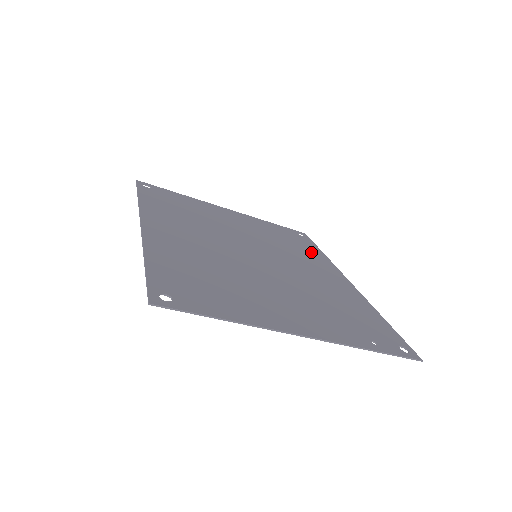
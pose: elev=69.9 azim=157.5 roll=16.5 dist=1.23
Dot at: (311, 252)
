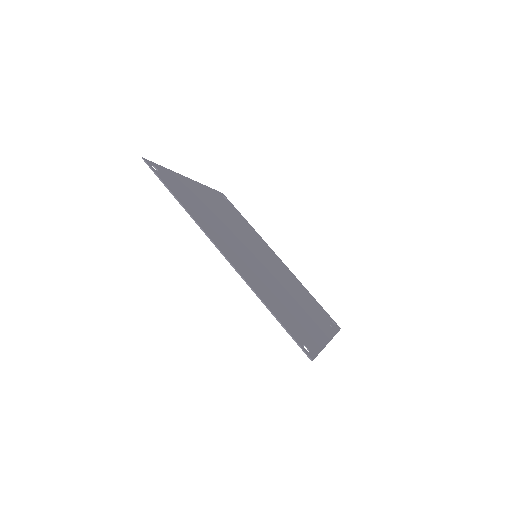
Dot at: (248, 226)
